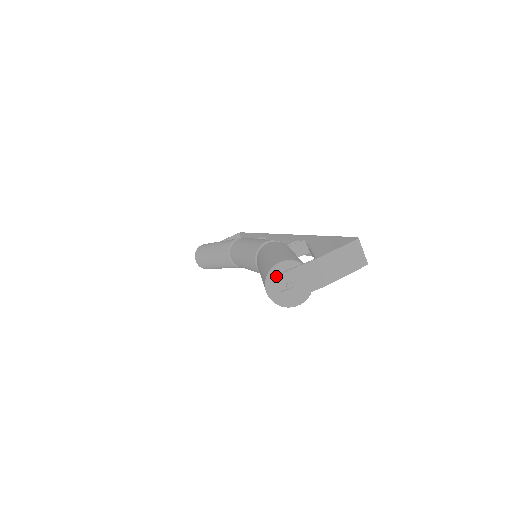
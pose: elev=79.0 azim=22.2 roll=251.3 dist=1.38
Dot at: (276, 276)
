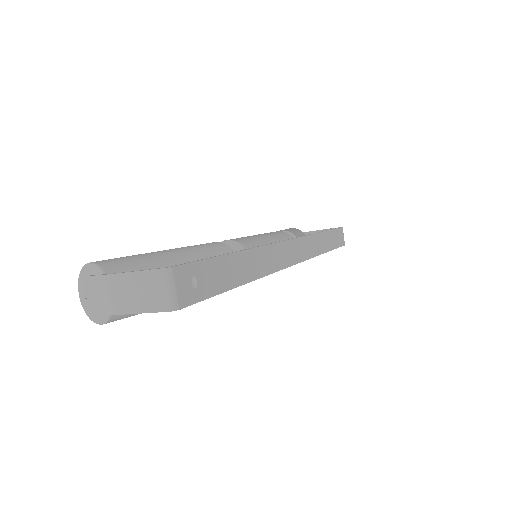
Dot at: occluded
